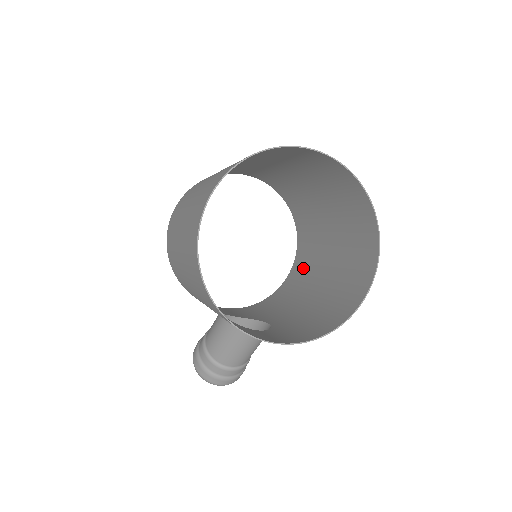
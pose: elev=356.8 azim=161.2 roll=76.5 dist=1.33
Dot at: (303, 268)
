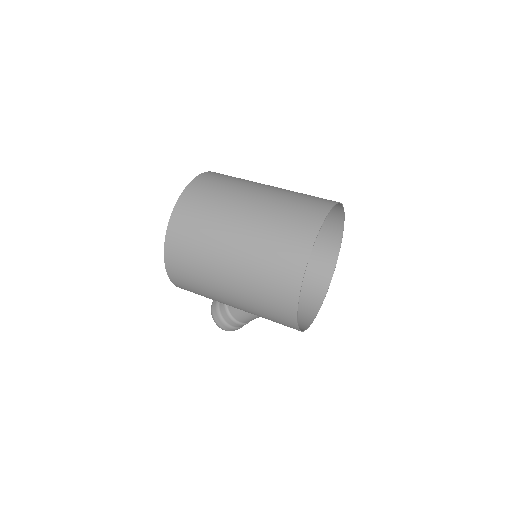
Dot at: occluded
